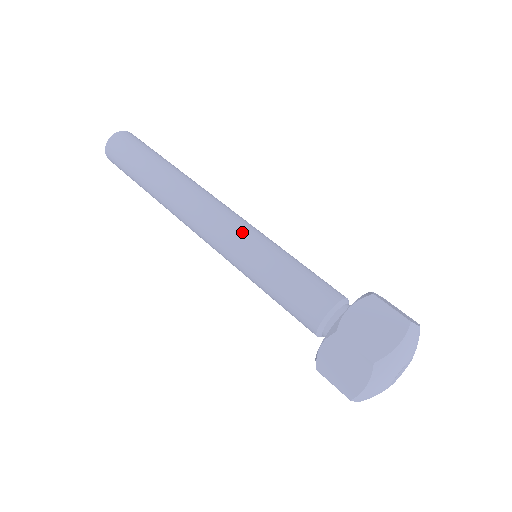
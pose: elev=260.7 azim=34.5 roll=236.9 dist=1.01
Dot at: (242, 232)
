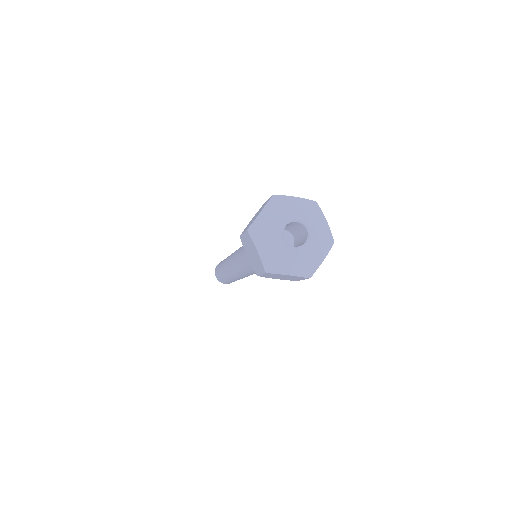
Dot at: (241, 247)
